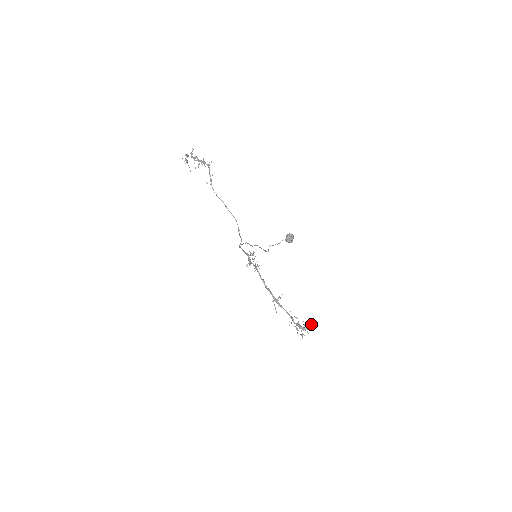
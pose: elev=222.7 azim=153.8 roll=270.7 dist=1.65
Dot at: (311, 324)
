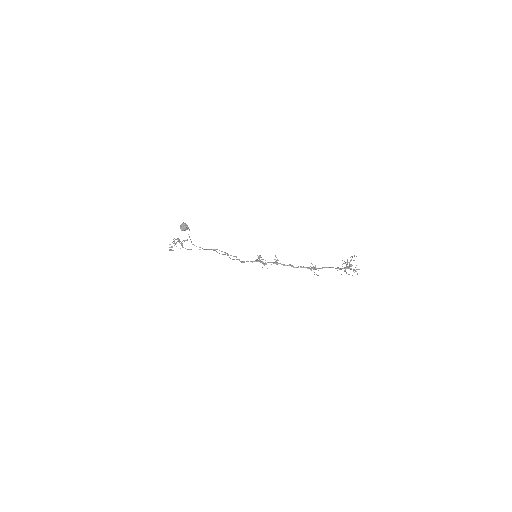
Dot at: (352, 257)
